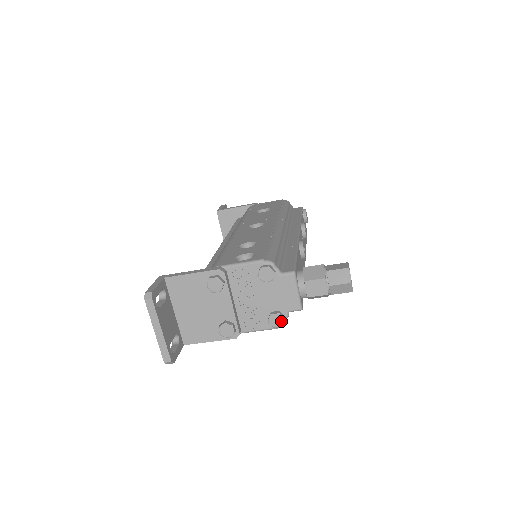
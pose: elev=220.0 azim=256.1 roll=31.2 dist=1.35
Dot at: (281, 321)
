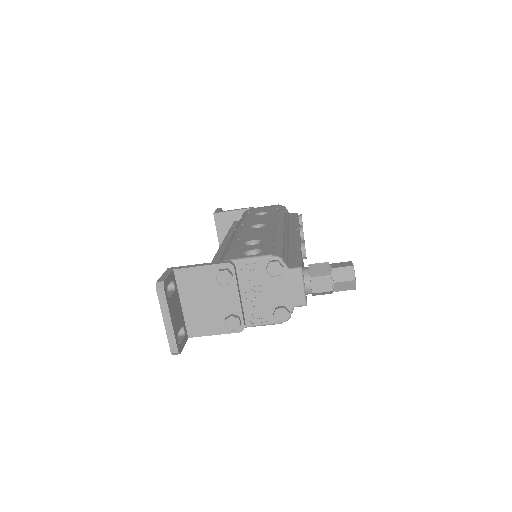
Dot at: (286, 316)
